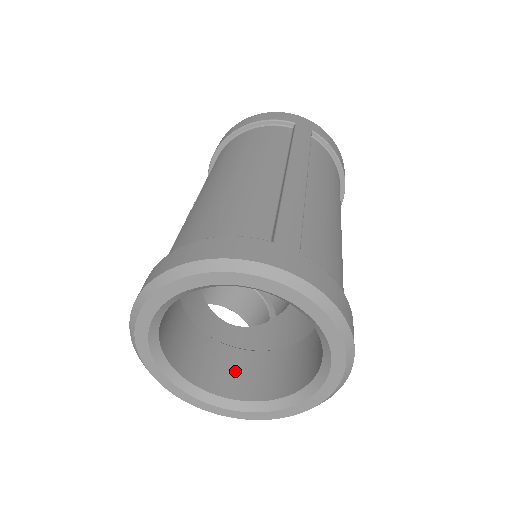
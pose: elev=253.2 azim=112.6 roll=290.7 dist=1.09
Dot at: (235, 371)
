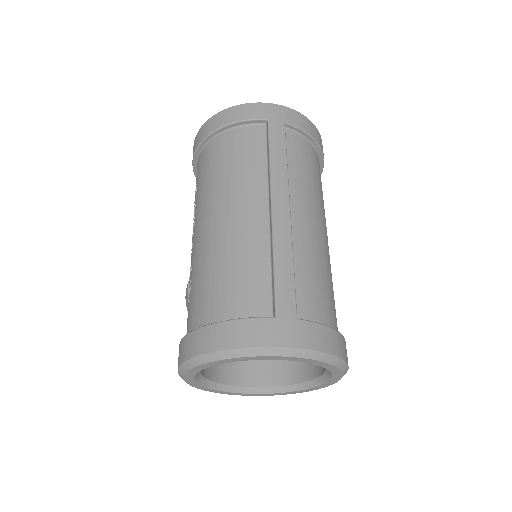
Dot at: (260, 362)
